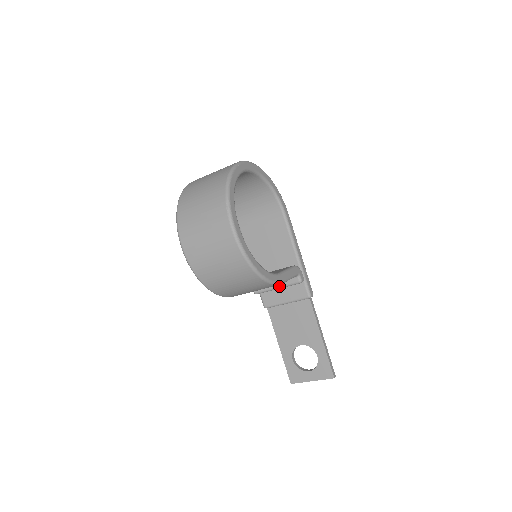
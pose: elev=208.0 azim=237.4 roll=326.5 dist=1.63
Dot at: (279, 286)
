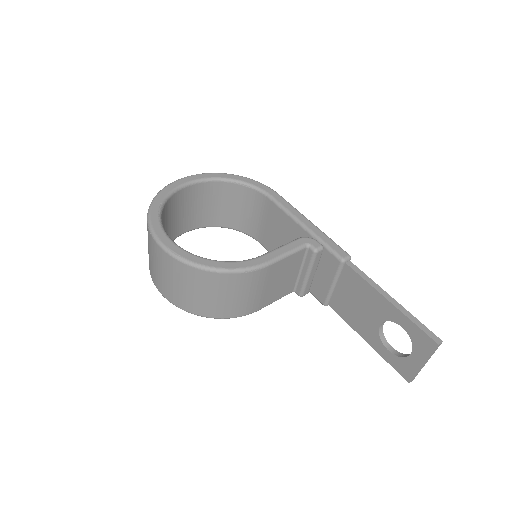
Dot at: (306, 272)
